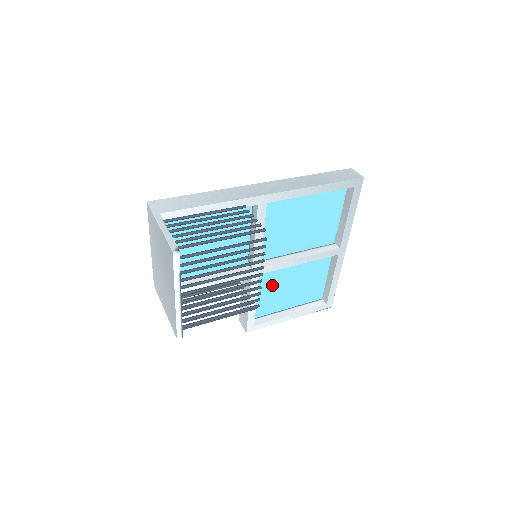
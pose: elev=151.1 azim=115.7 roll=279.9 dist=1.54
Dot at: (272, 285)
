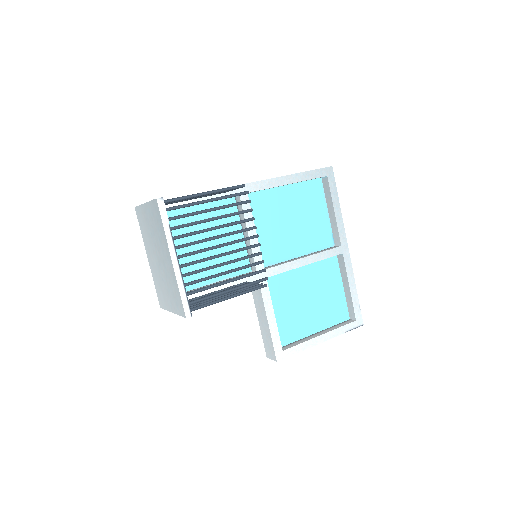
Dot at: (287, 300)
